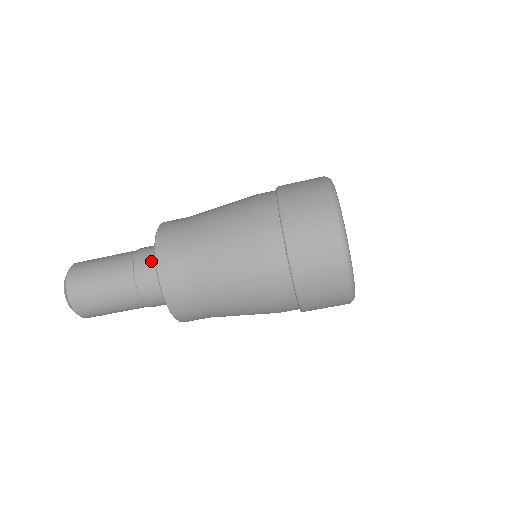
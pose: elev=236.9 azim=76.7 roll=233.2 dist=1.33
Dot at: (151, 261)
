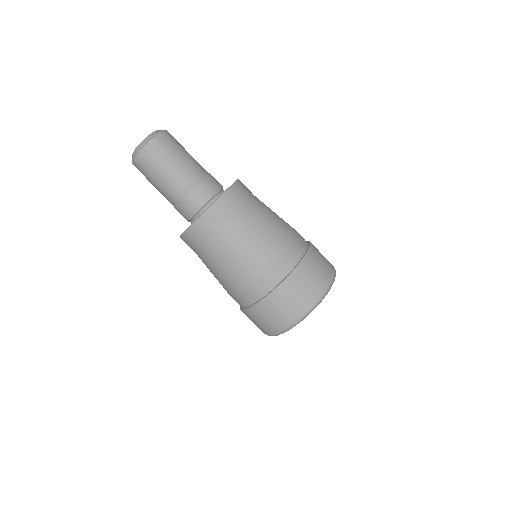
Dot at: (218, 185)
